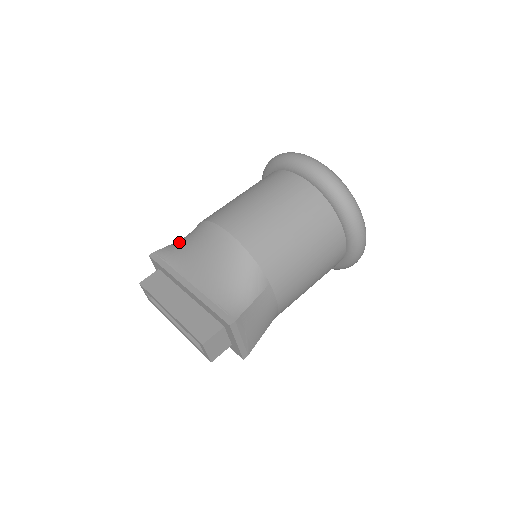
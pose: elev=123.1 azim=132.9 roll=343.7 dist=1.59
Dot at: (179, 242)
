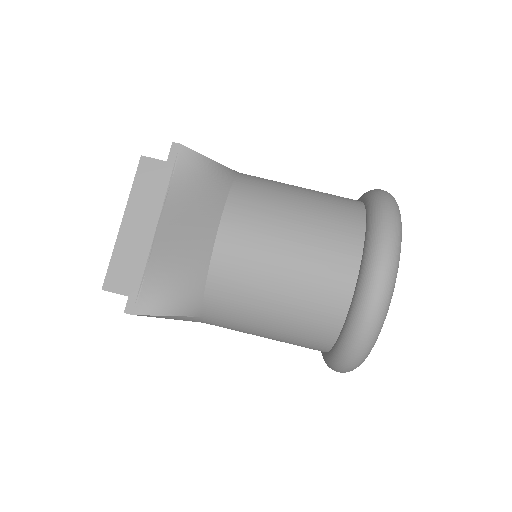
Dot at: (204, 168)
